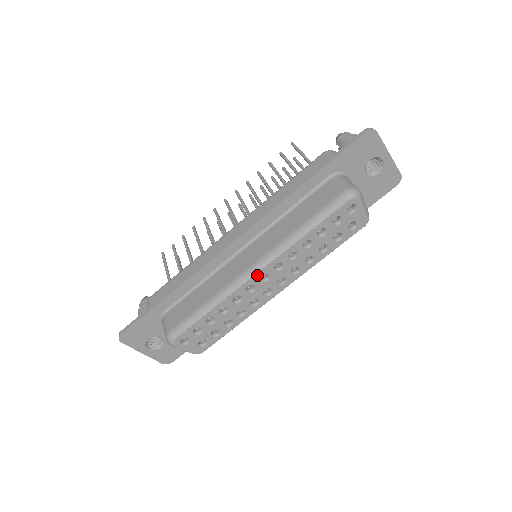
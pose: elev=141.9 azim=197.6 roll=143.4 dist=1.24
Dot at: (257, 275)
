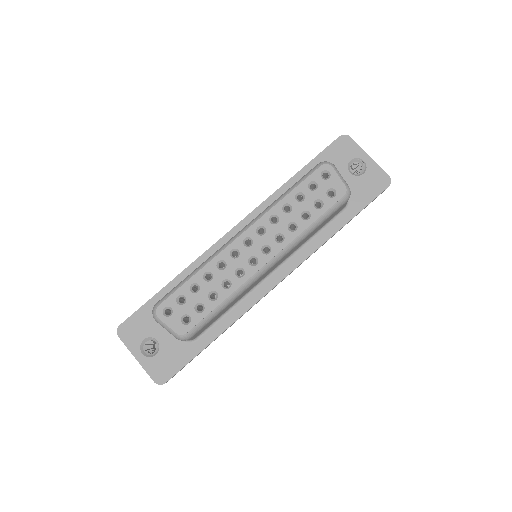
Dot at: (240, 237)
